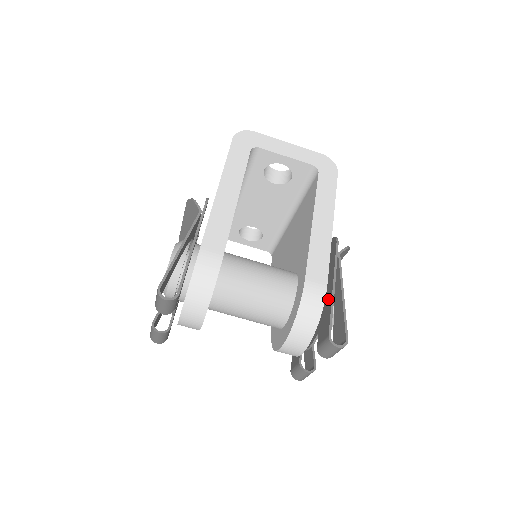
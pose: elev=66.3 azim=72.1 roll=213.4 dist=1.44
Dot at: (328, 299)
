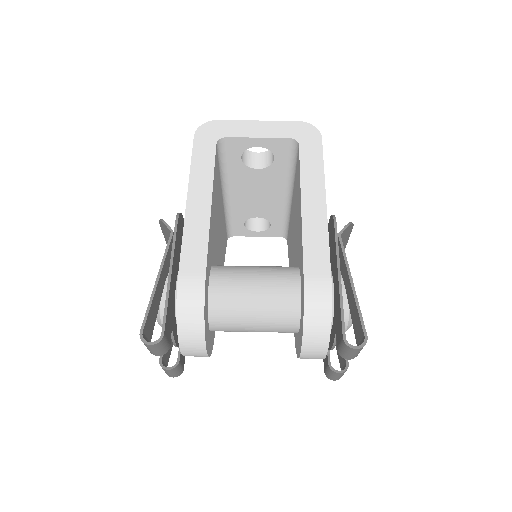
Dot at: (337, 292)
